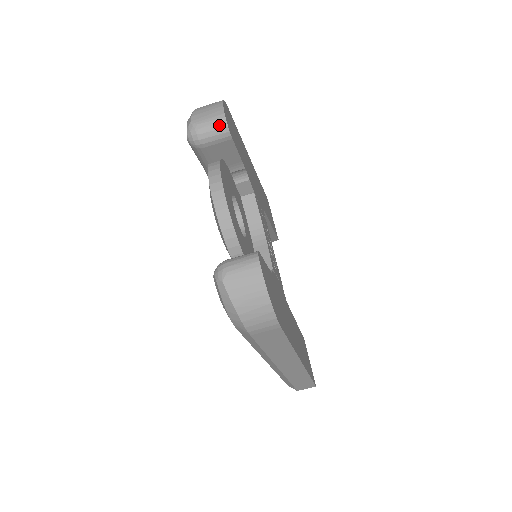
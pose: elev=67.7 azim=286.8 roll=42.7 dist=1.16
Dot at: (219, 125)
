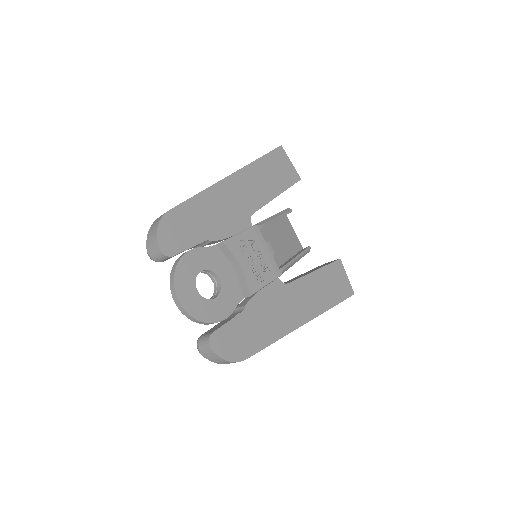
Dot at: (160, 256)
